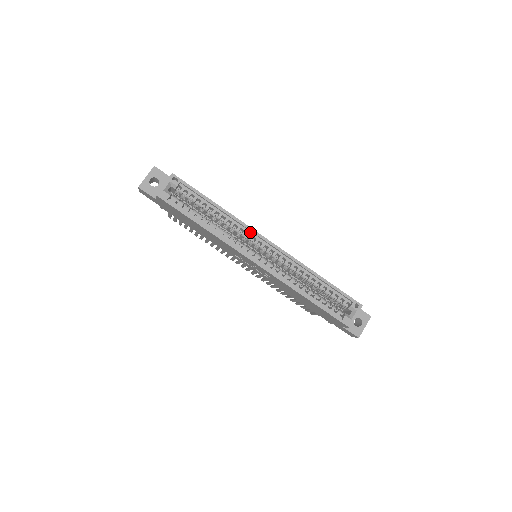
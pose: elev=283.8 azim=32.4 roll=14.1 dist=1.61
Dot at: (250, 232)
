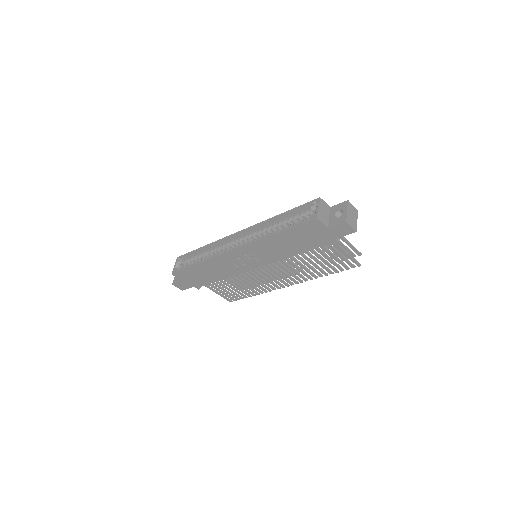
Dot at: (227, 241)
